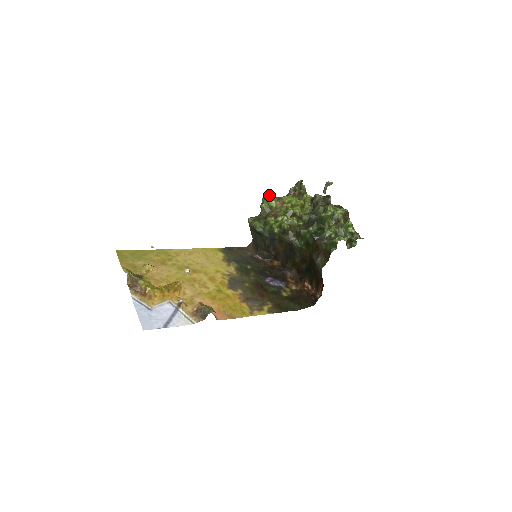
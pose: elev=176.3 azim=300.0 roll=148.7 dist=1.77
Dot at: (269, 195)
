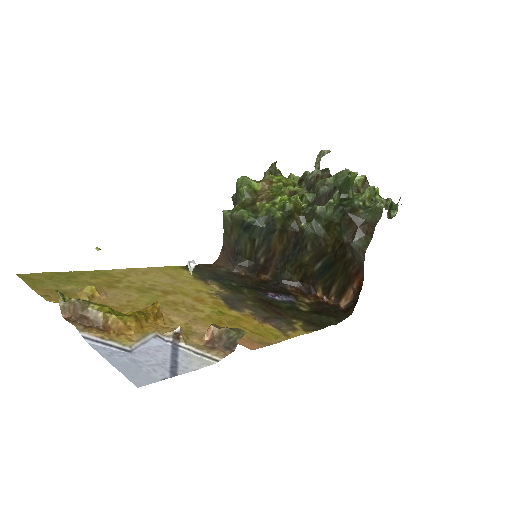
Dot at: (246, 176)
